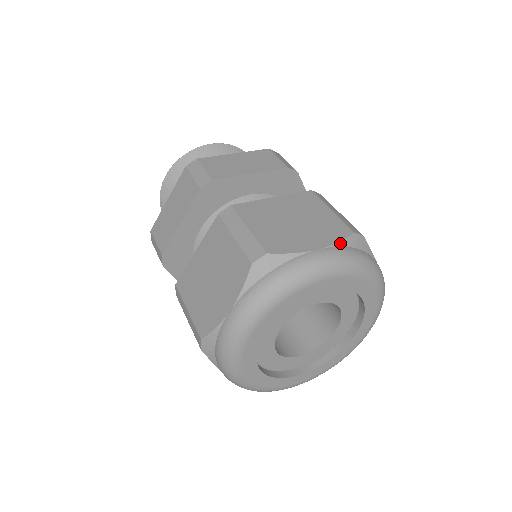
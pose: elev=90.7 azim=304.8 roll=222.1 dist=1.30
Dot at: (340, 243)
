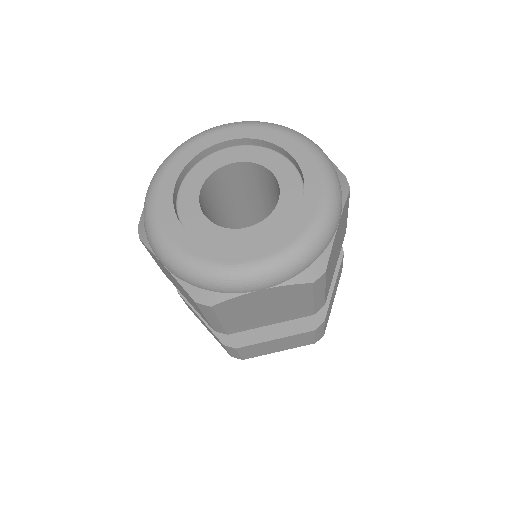
Dot at: occluded
